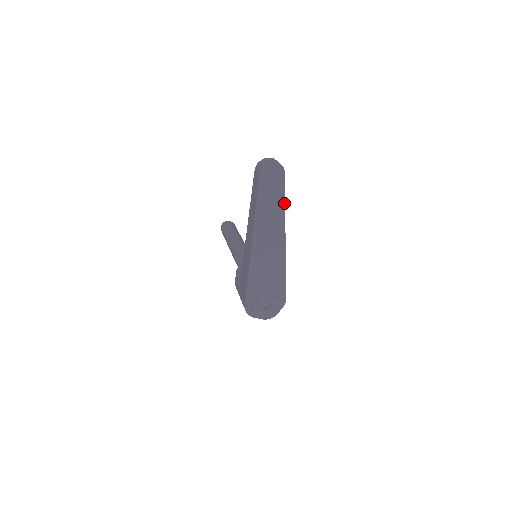
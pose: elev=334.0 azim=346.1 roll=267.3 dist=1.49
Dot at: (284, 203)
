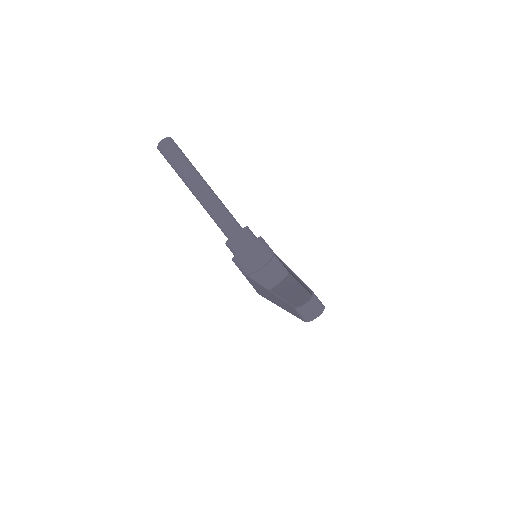
Dot at: occluded
